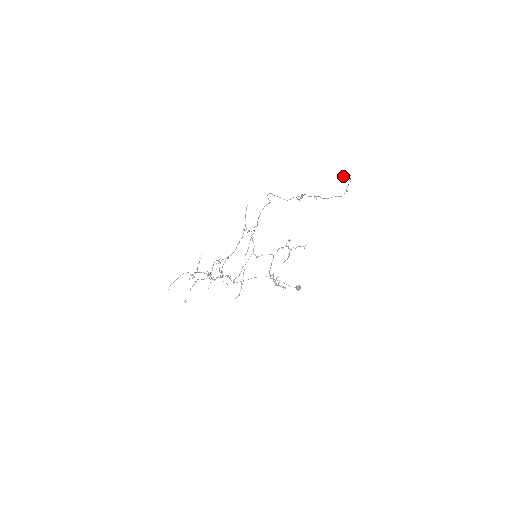
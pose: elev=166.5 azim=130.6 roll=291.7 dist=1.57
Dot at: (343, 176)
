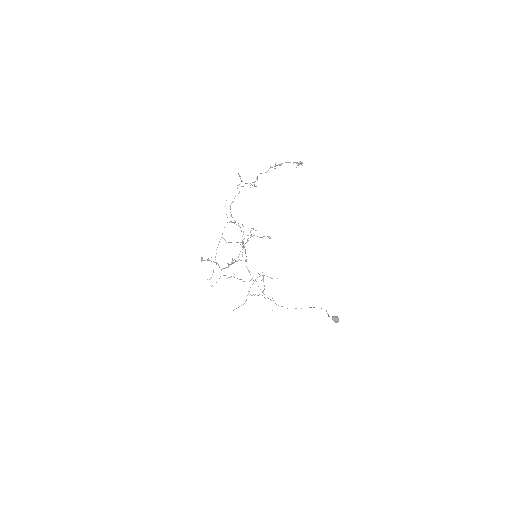
Dot at: (300, 164)
